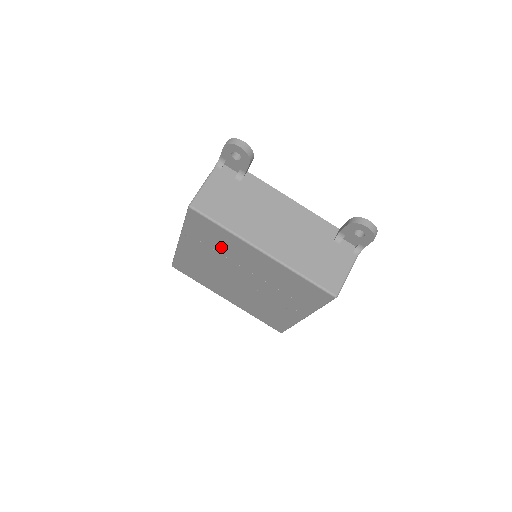
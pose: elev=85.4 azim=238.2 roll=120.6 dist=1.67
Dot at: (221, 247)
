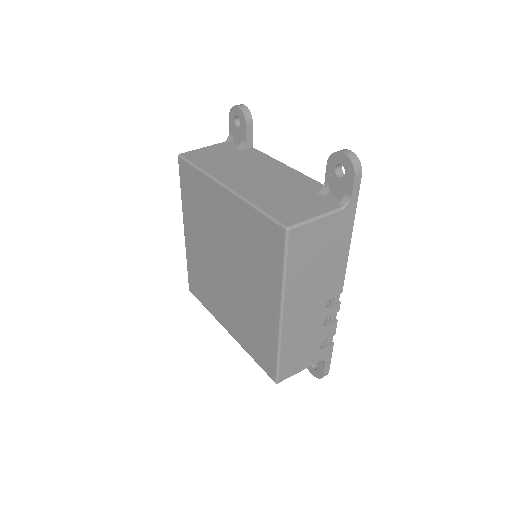
Dot at: (203, 209)
